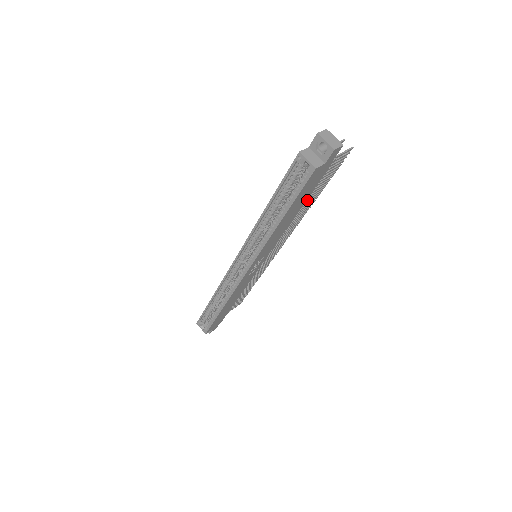
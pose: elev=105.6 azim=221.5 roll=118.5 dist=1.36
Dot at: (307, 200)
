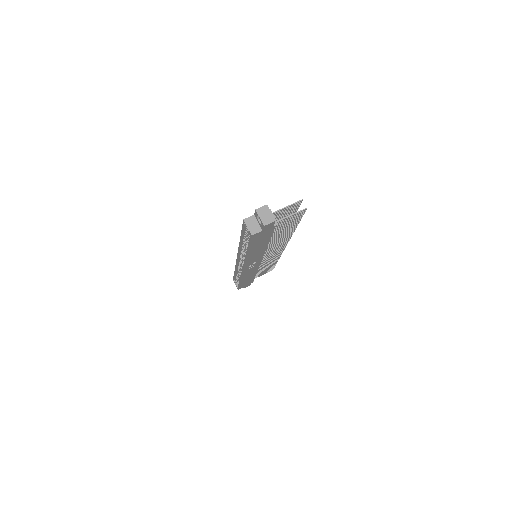
Dot at: (281, 233)
